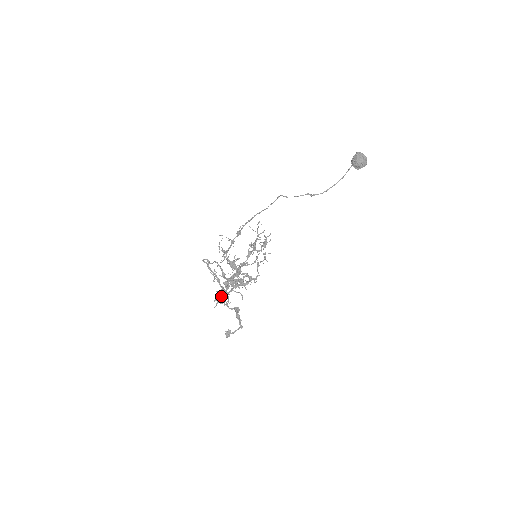
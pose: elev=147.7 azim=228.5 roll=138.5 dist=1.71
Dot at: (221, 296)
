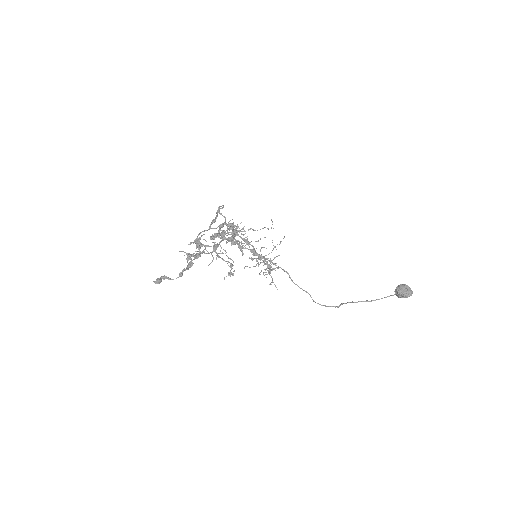
Dot at: (199, 239)
